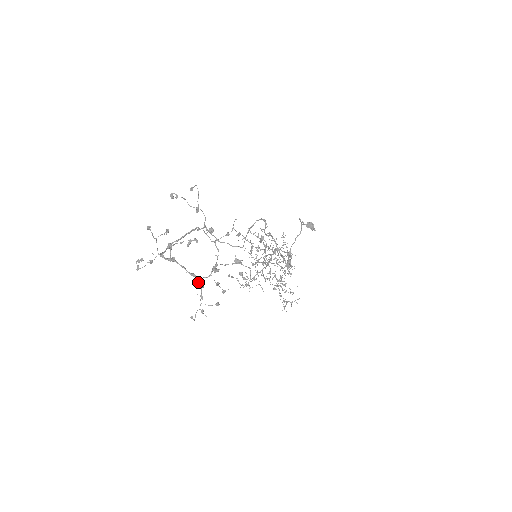
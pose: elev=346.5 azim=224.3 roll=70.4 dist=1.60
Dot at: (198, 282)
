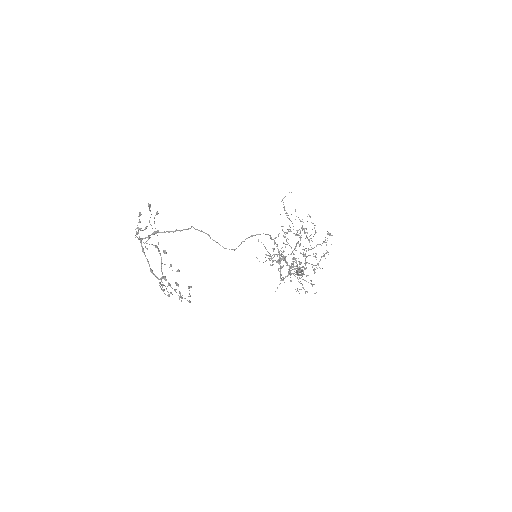
Dot at: (155, 276)
